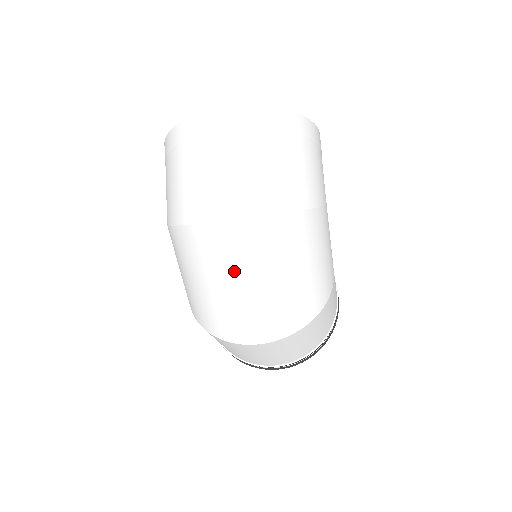
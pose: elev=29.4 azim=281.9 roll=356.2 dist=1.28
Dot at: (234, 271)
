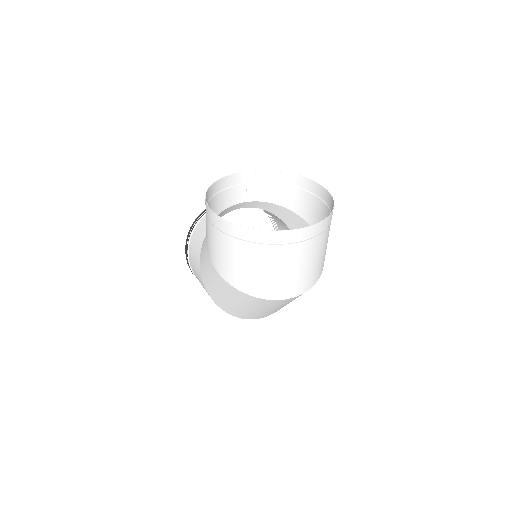
Dot at: (274, 307)
